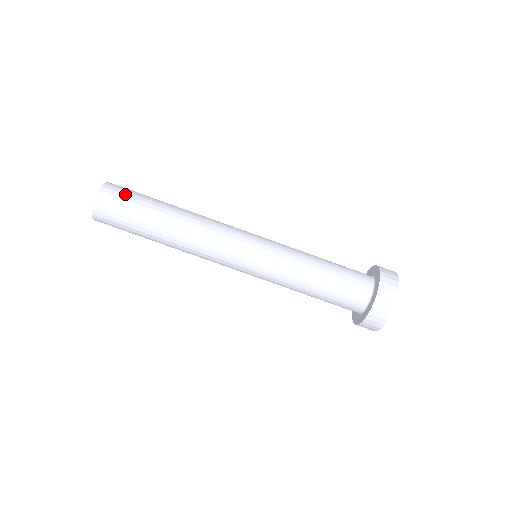
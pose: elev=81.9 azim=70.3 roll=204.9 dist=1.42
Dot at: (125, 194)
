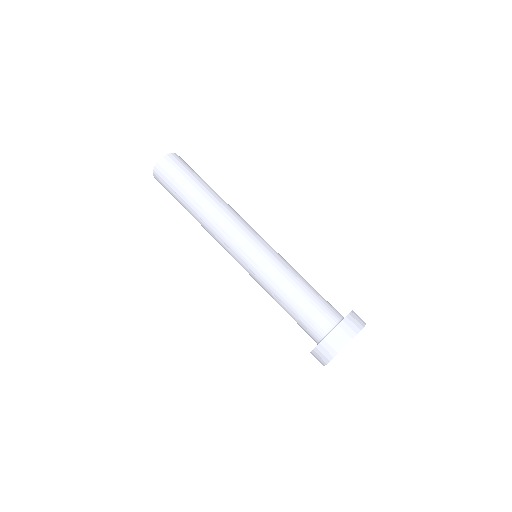
Dot at: (188, 165)
